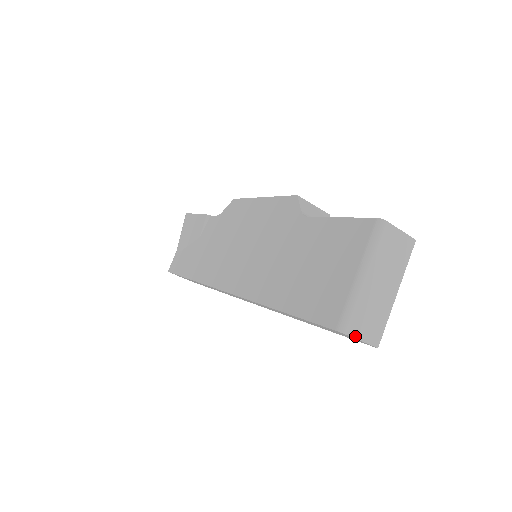
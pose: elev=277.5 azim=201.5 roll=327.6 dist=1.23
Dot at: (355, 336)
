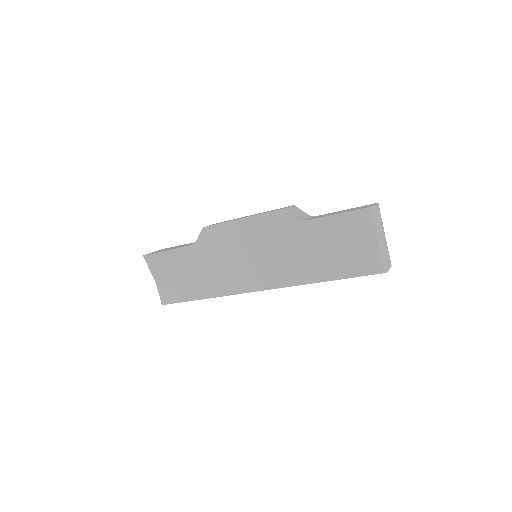
Dot at: occluded
